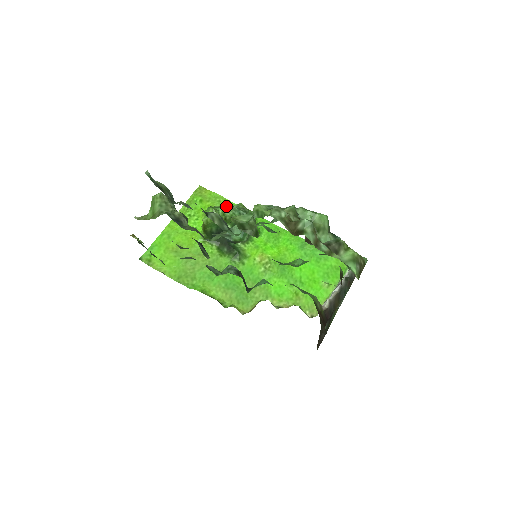
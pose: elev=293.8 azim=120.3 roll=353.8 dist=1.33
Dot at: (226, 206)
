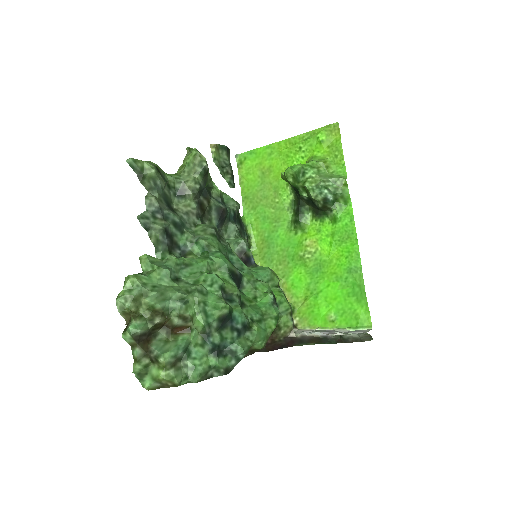
Dot at: (336, 167)
